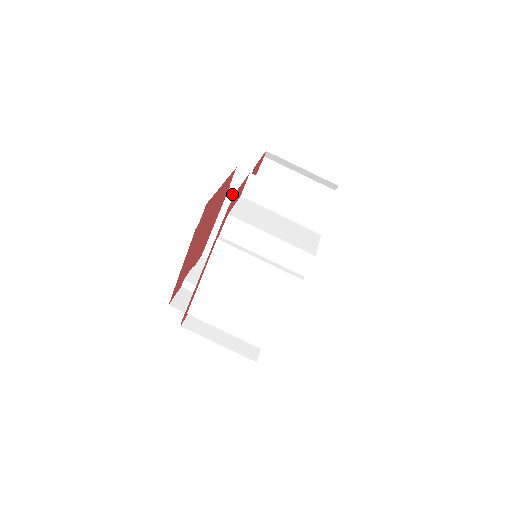
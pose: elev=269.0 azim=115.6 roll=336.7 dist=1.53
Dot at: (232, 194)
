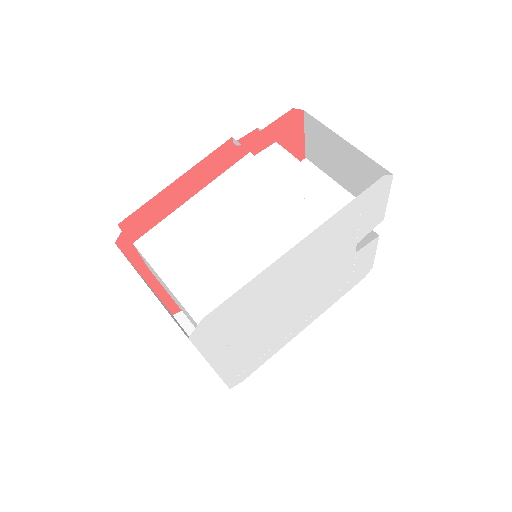
Dot at: occluded
